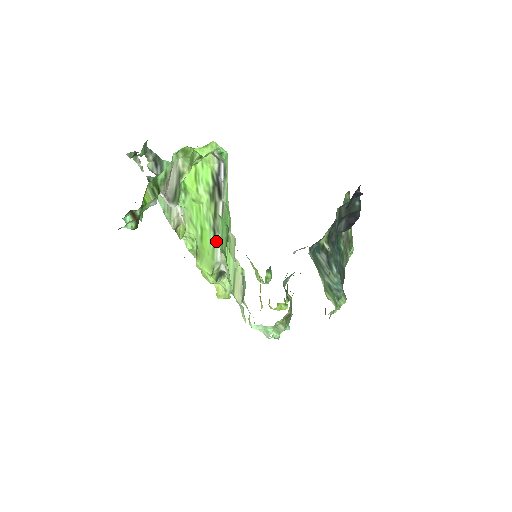
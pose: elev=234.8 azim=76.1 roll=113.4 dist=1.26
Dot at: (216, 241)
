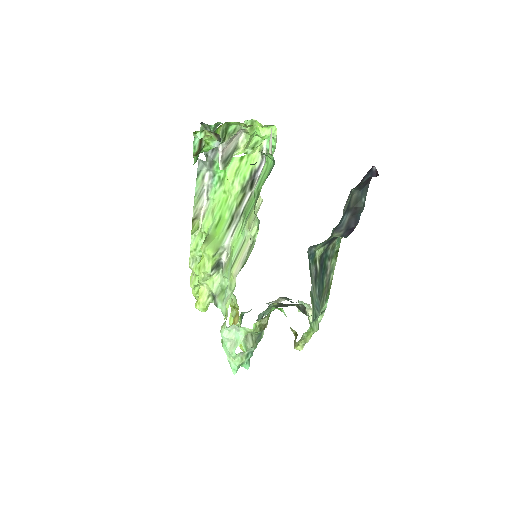
Dot at: (231, 226)
